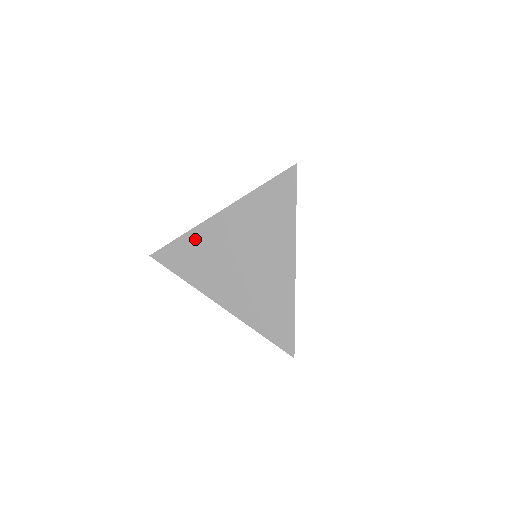
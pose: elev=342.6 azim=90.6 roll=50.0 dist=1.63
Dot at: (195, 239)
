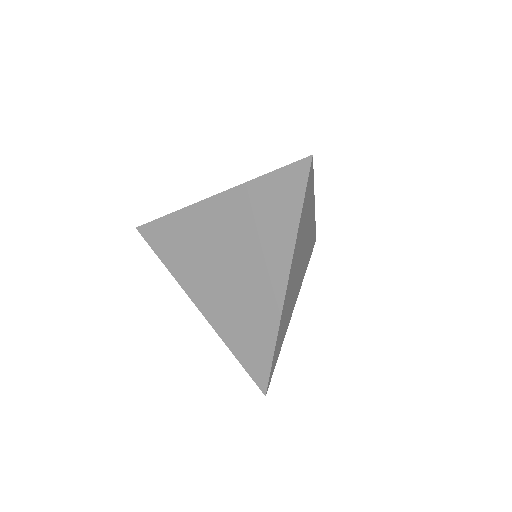
Dot at: (183, 222)
